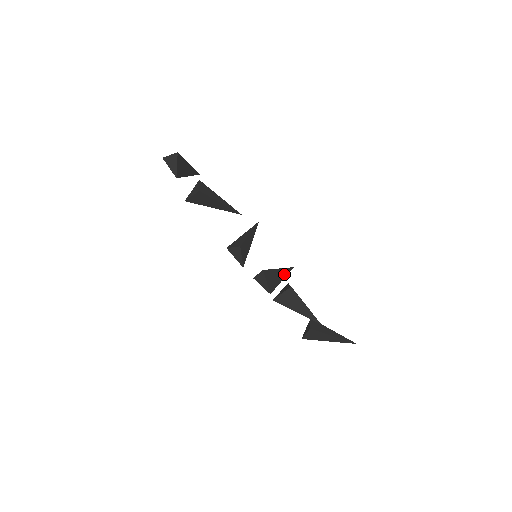
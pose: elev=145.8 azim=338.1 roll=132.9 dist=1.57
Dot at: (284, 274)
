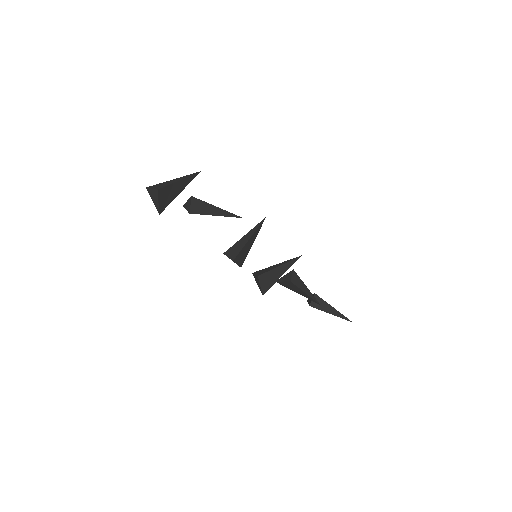
Dot at: (286, 268)
